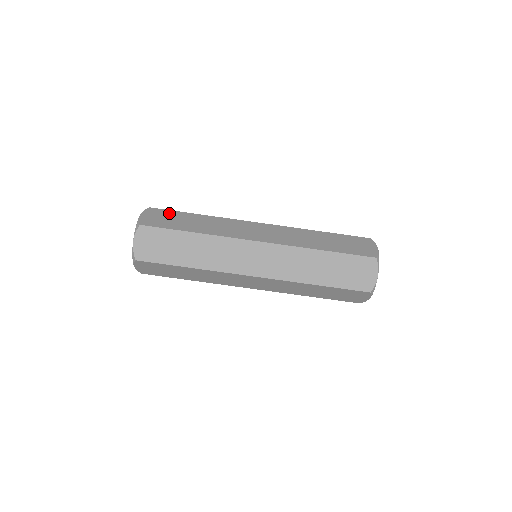
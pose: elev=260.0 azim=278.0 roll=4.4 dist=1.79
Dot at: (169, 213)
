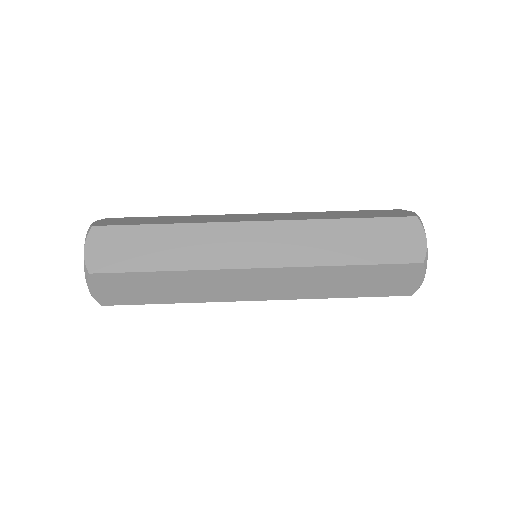
Dot at: (133, 218)
